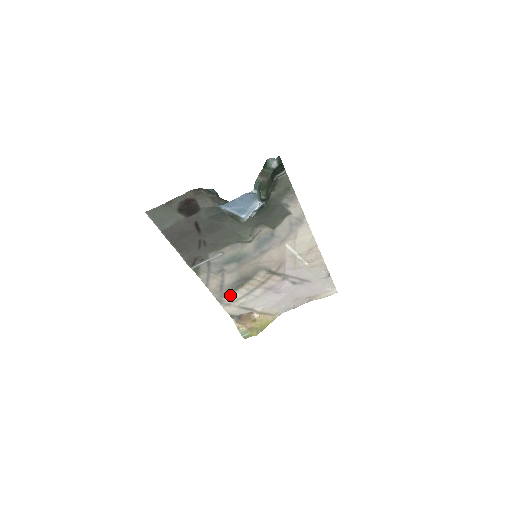
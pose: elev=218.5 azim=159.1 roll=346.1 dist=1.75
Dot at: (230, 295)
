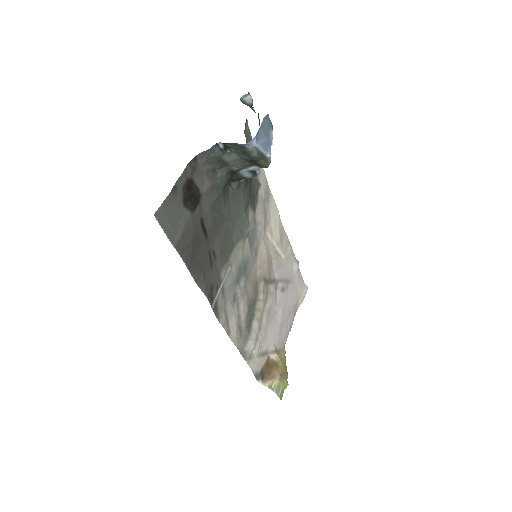
Dot at: (249, 338)
